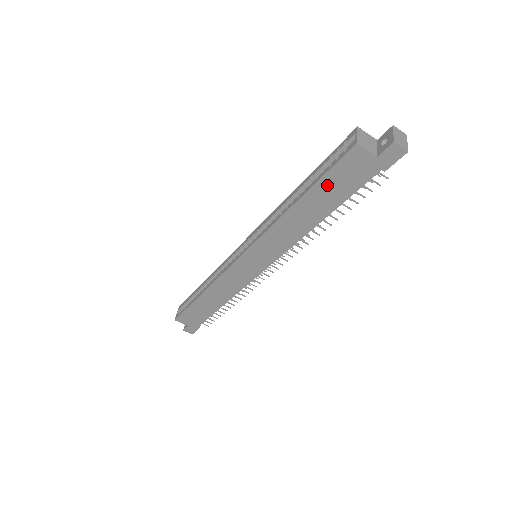
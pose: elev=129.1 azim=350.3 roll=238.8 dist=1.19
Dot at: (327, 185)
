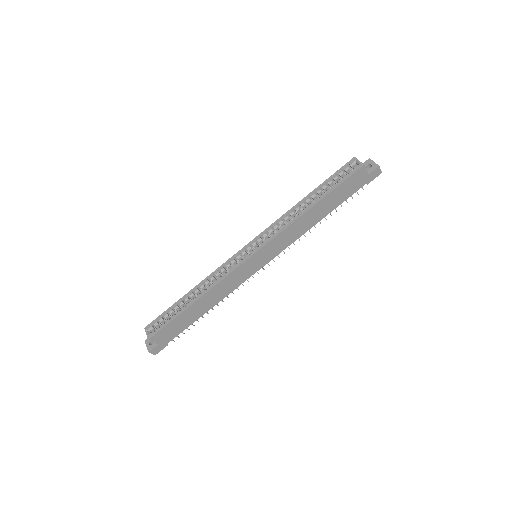
Dot at: (337, 192)
